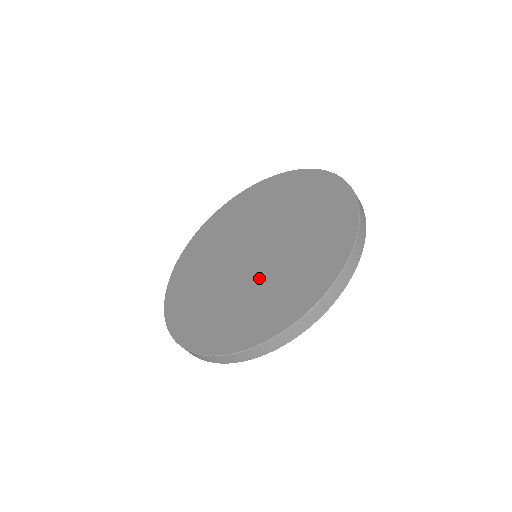
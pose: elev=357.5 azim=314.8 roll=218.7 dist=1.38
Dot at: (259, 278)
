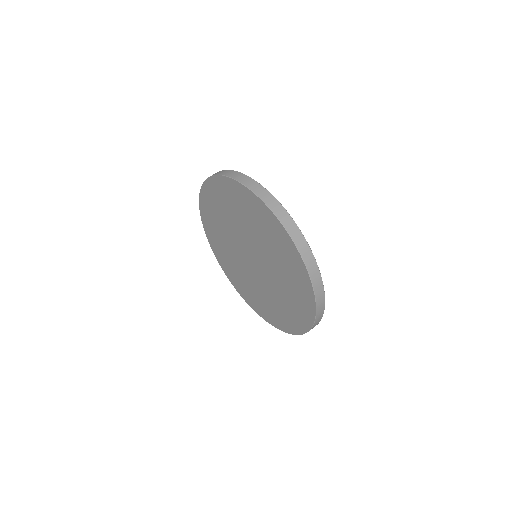
Dot at: (268, 287)
